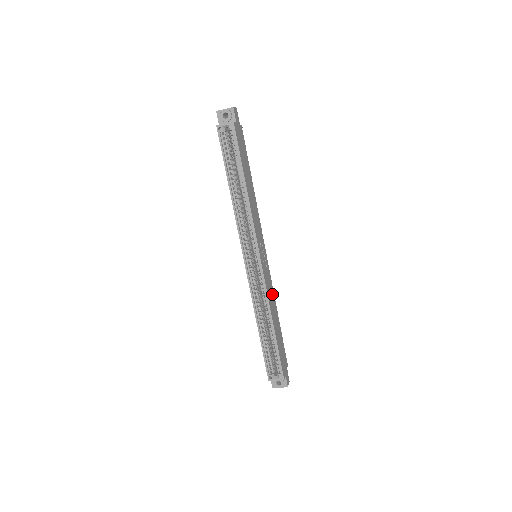
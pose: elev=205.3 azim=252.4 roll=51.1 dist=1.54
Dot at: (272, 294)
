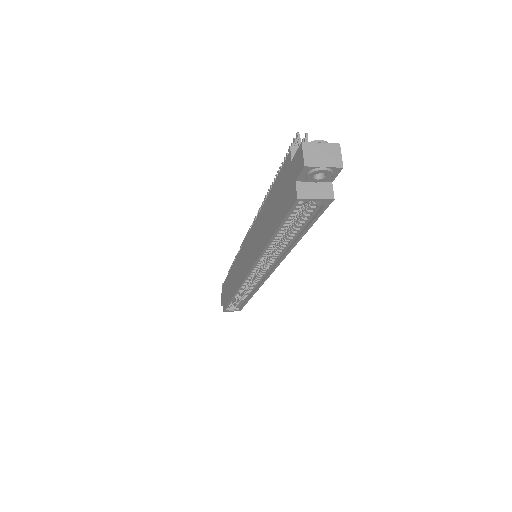
Dot at: occluded
